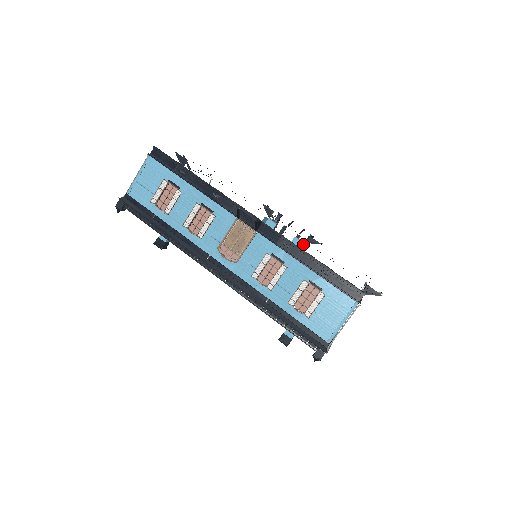
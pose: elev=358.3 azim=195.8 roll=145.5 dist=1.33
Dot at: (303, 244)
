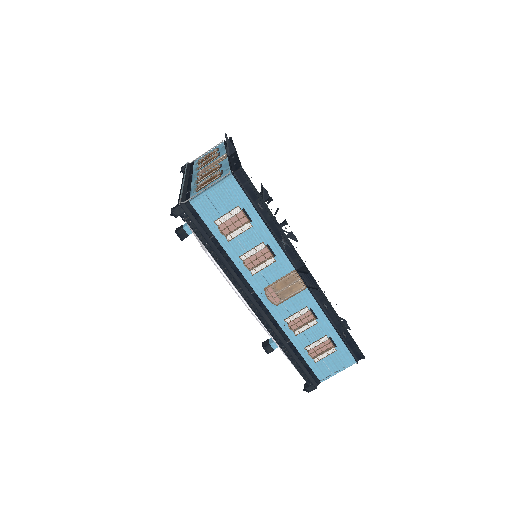
Dot at: occluded
